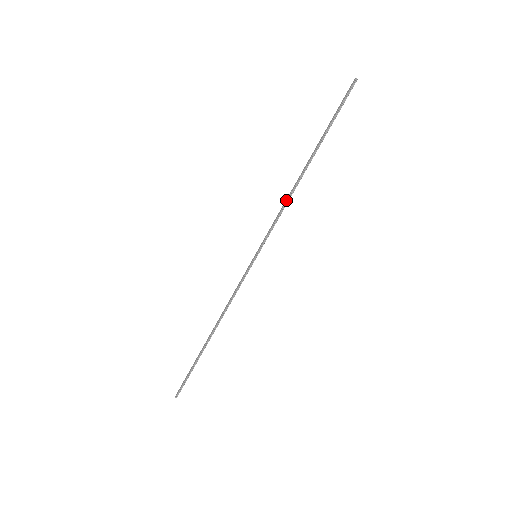
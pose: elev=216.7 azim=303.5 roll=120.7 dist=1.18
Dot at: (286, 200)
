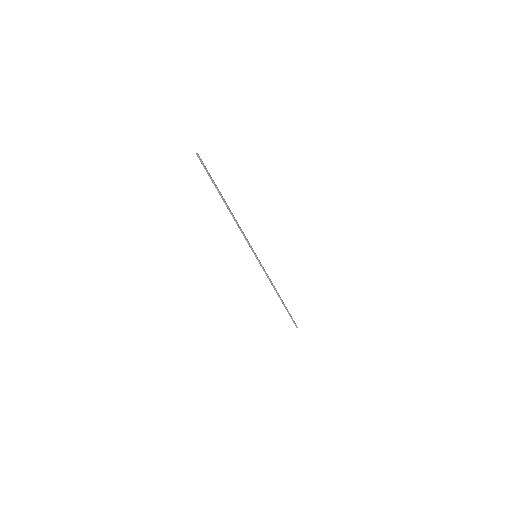
Dot at: occluded
